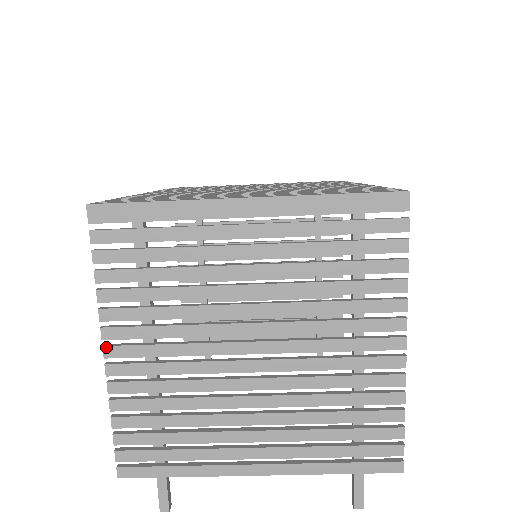
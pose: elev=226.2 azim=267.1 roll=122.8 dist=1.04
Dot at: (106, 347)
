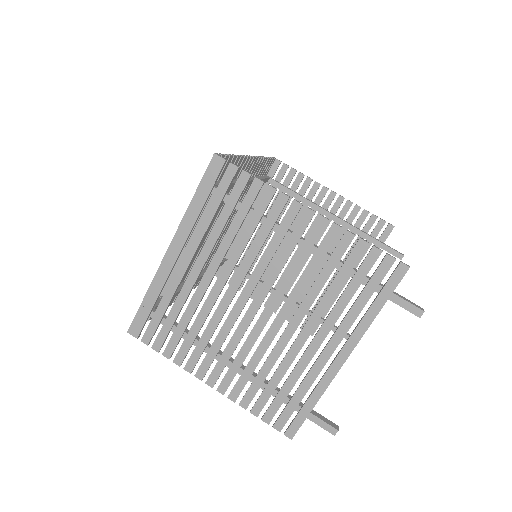
Dot at: (207, 382)
